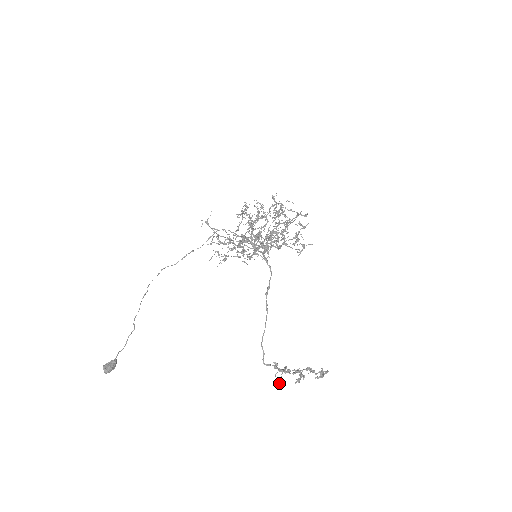
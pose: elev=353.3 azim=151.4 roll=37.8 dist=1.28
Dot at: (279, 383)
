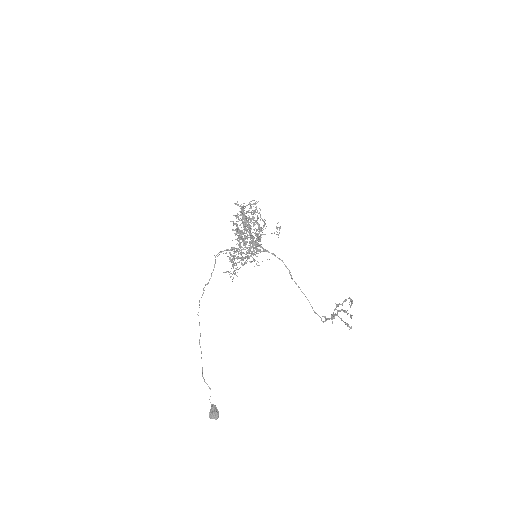
Dot at: (347, 325)
